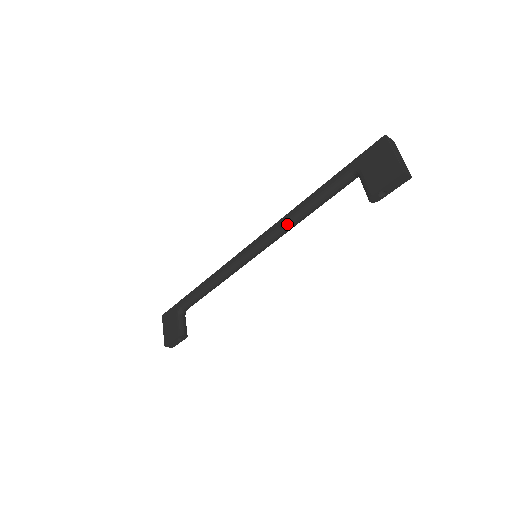
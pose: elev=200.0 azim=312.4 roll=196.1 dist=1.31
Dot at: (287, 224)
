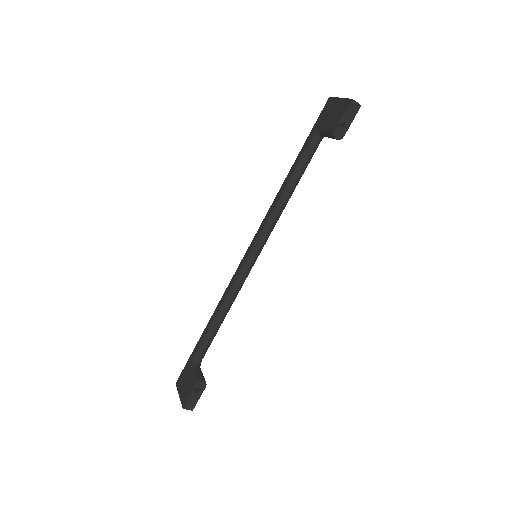
Dot at: (275, 208)
